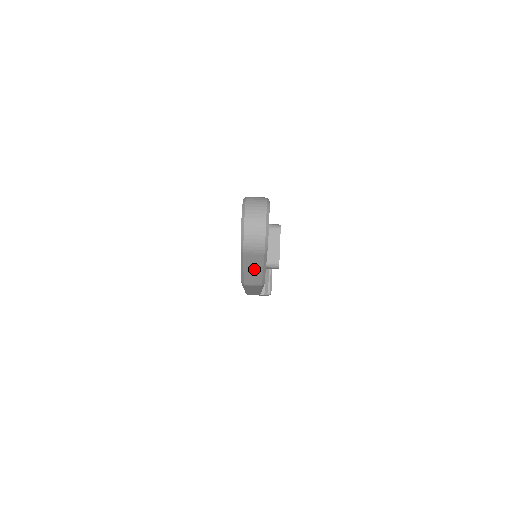
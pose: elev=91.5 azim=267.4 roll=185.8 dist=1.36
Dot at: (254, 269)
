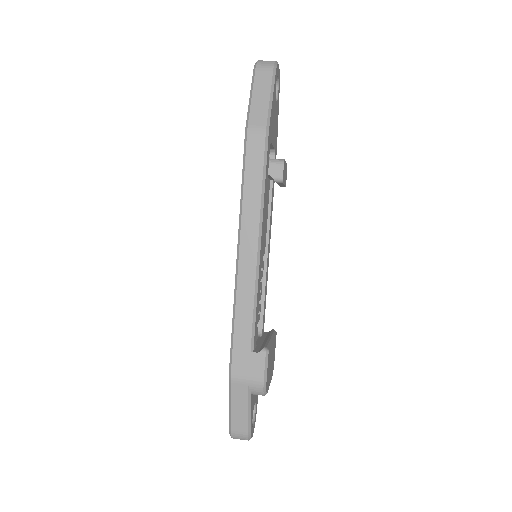
Dot at: (262, 96)
